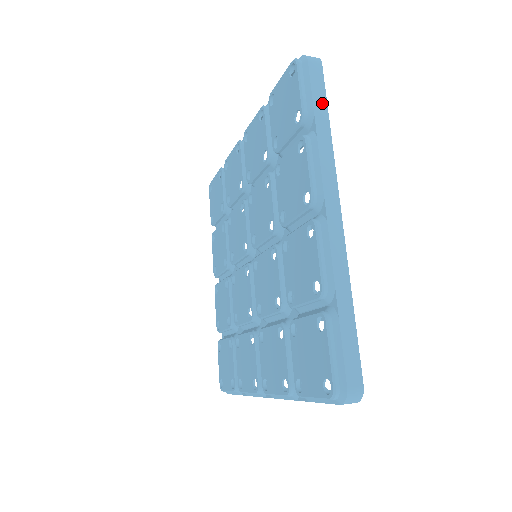
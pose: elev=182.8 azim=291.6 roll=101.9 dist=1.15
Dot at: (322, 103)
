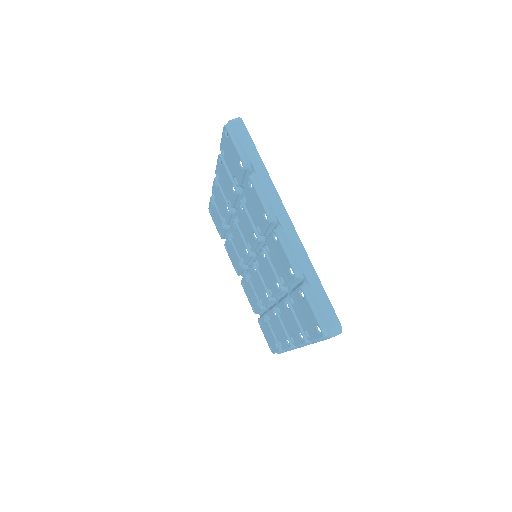
Dot at: (253, 150)
